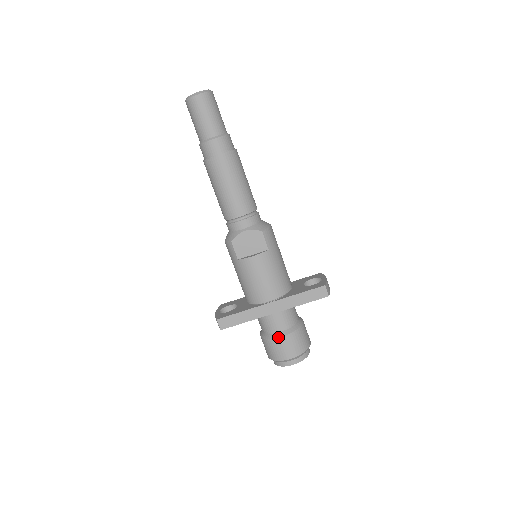
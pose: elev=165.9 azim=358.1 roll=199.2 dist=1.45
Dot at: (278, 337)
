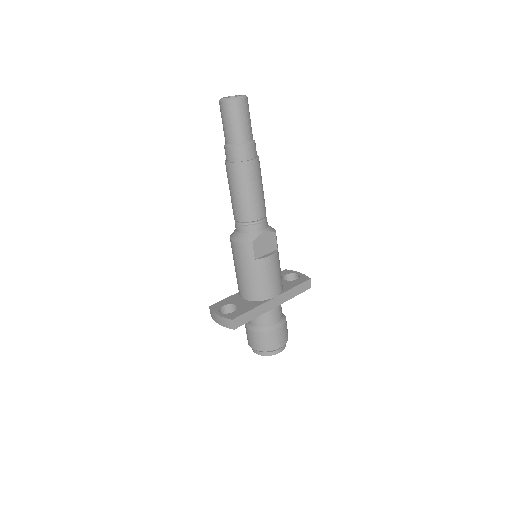
Dot at: (276, 328)
